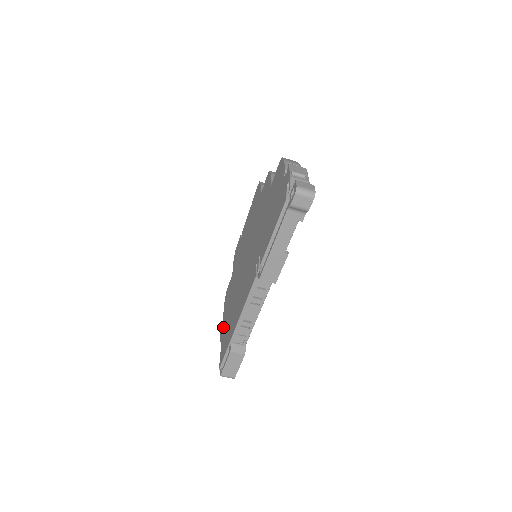
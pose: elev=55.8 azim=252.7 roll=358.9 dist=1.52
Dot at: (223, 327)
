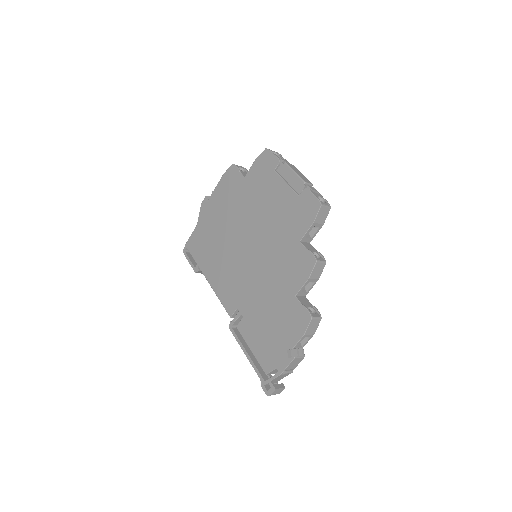
Dot at: (207, 211)
